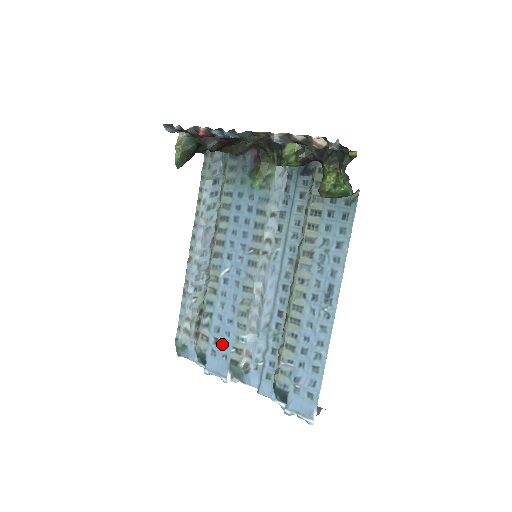
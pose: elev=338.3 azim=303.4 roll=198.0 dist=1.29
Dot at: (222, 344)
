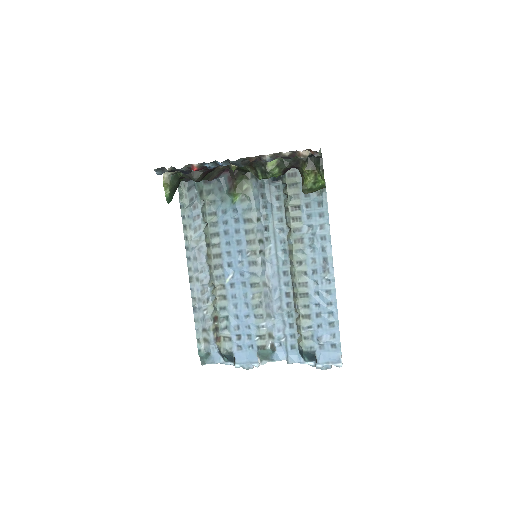
Dot at: (245, 337)
